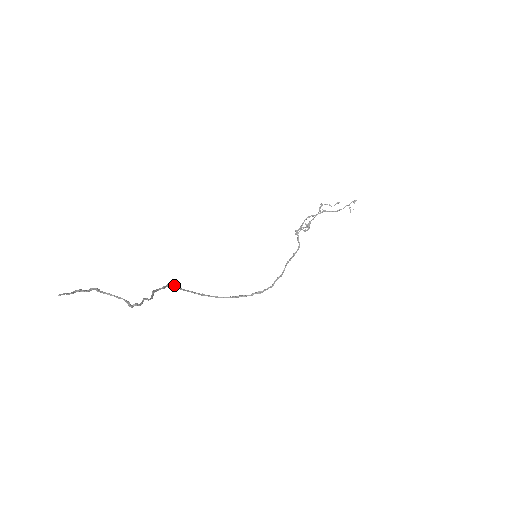
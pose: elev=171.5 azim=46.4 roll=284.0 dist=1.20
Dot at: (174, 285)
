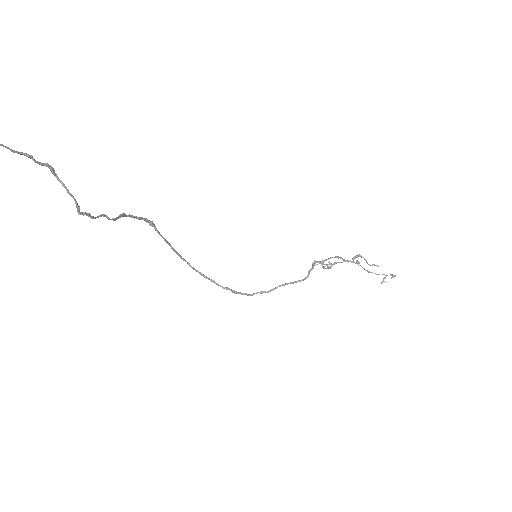
Dot at: (153, 223)
